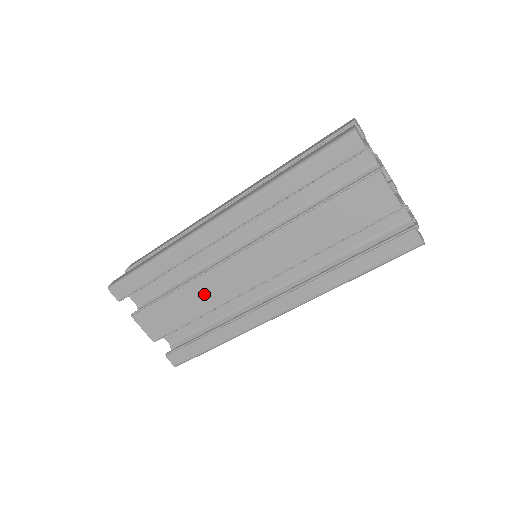
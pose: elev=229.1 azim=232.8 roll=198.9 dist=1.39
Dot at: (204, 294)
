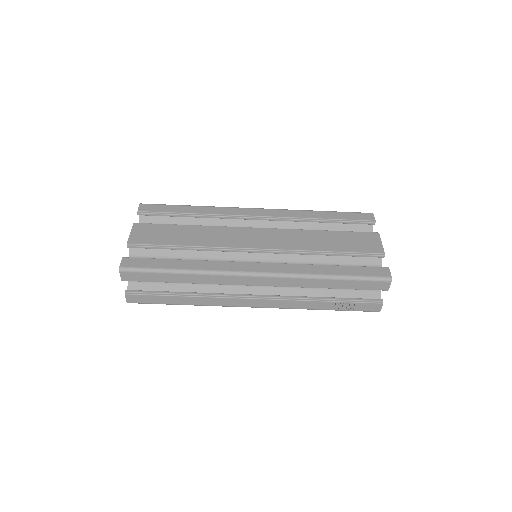
Dot at: (208, 236)
